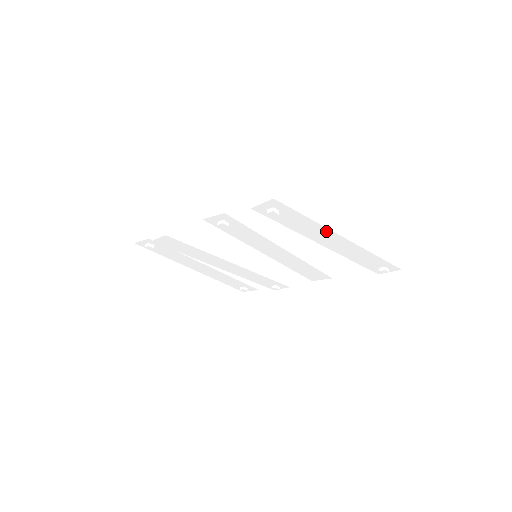
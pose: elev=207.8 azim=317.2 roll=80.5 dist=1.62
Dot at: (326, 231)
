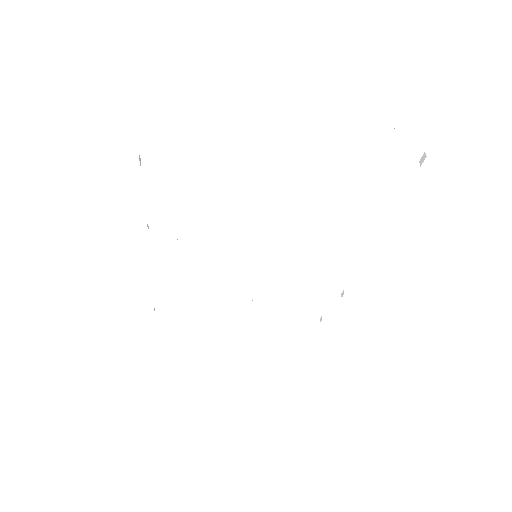
Dot at: (240, 144)
